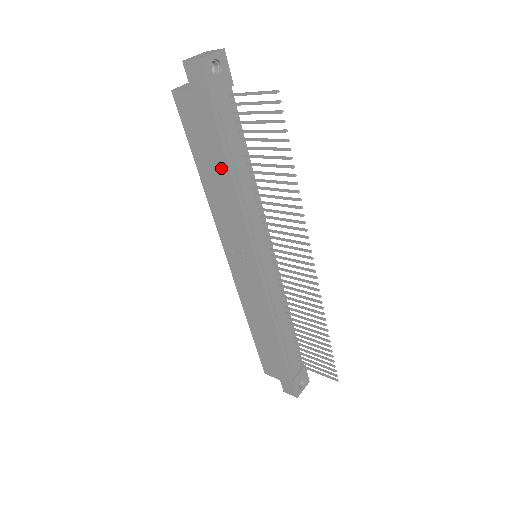
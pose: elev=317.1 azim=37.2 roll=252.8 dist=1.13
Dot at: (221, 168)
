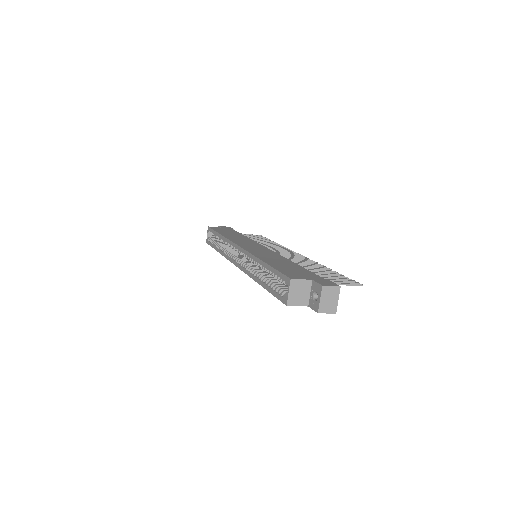
Dot at: occluded
